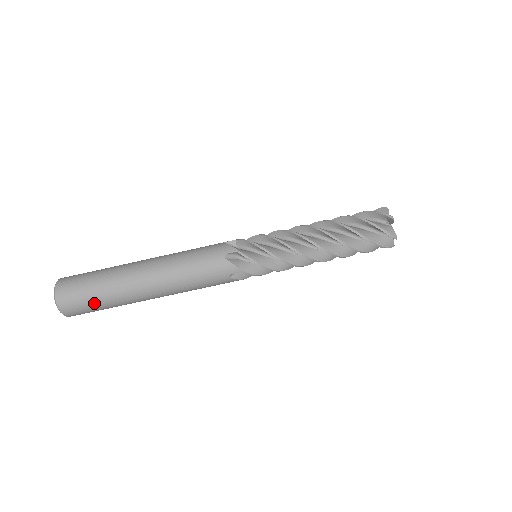
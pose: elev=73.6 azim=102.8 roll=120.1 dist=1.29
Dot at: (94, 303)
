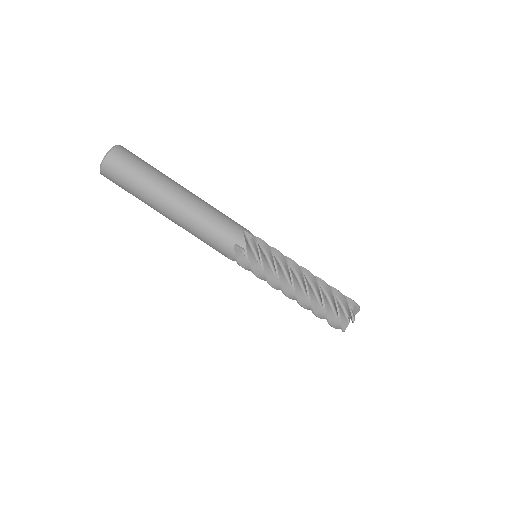
Dot at: (127, 189)
